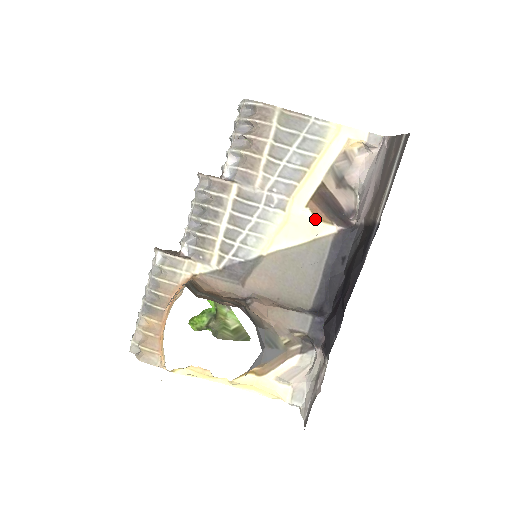
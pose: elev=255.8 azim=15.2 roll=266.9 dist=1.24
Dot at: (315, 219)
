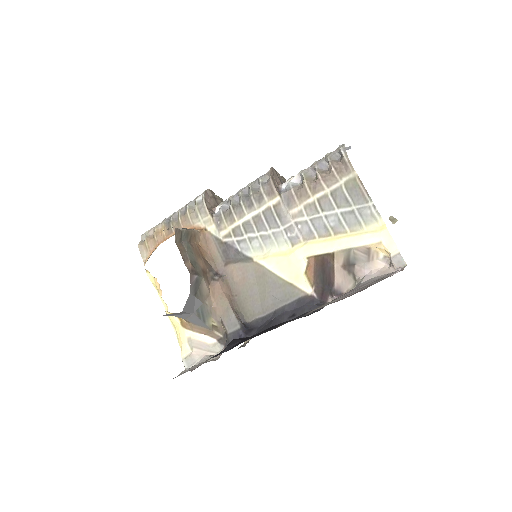
Dot at: (305, 272)
